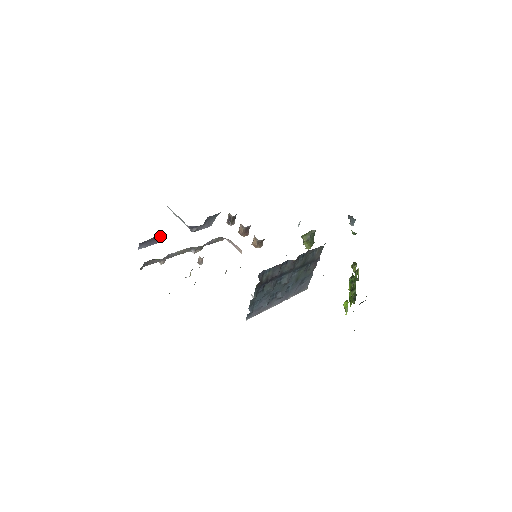
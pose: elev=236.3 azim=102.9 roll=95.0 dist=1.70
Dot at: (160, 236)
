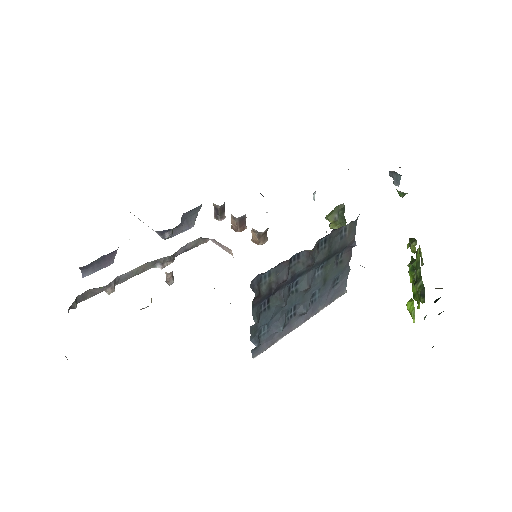
Dot at: (113, 253)
